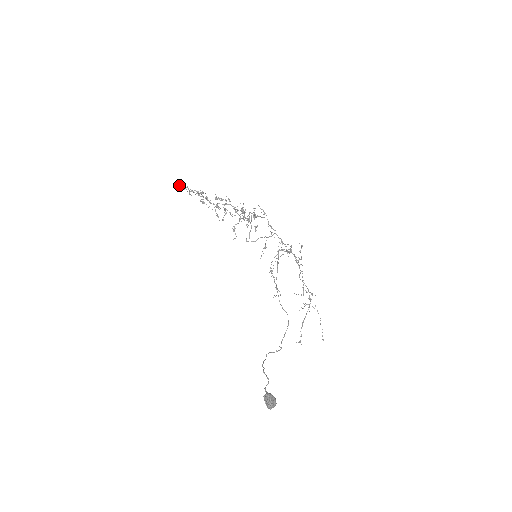
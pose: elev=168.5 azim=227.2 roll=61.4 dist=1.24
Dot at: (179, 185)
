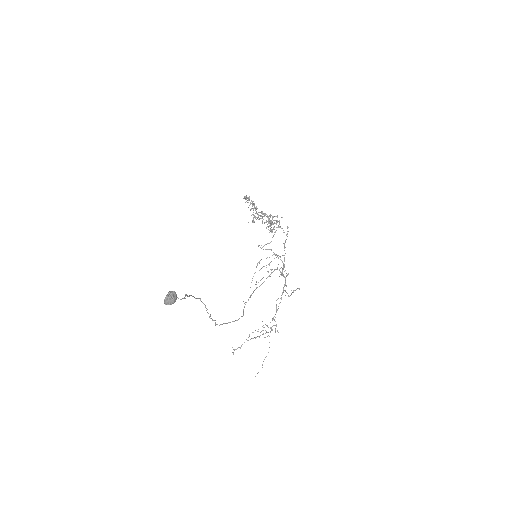
Dot at: (245, 196)
